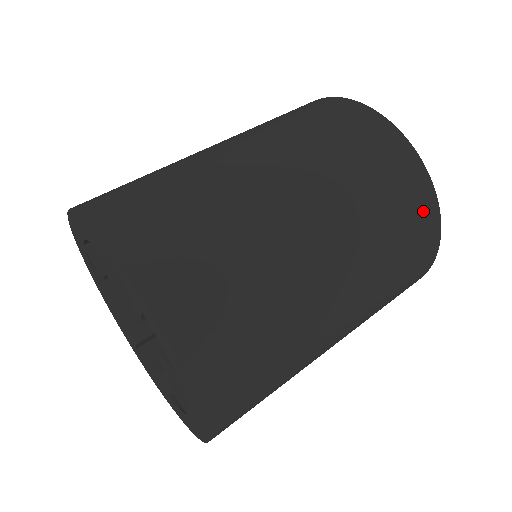
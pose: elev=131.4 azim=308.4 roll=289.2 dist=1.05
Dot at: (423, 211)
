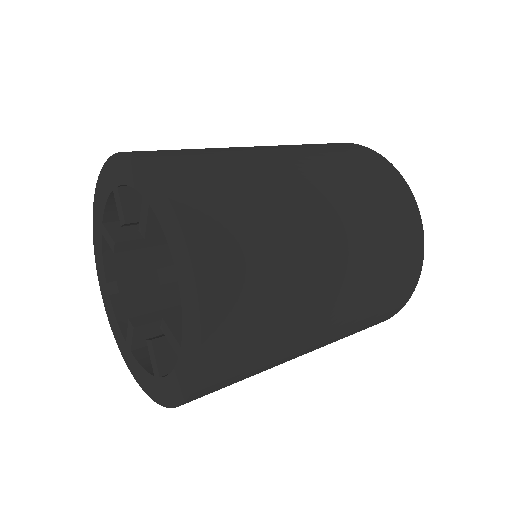
Dot at: (399, 194)
